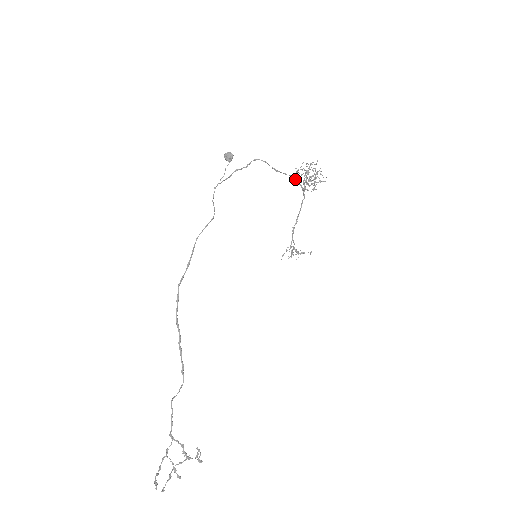
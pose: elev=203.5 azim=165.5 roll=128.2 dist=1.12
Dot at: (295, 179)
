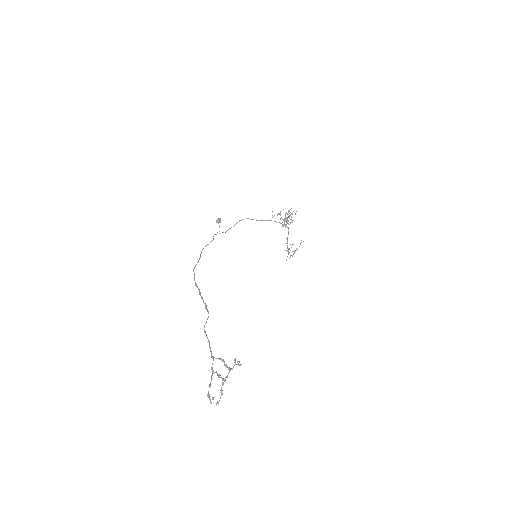
Dot at: occluded
